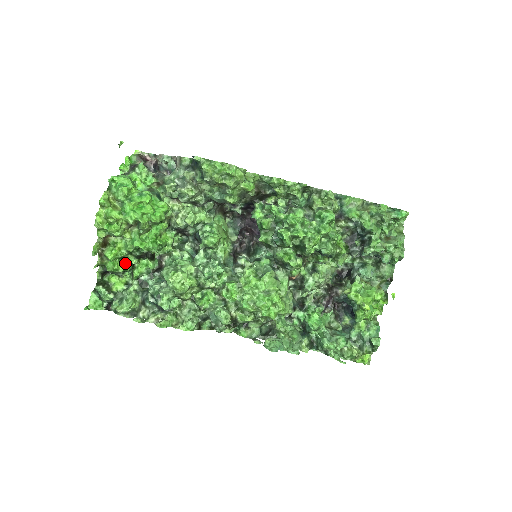
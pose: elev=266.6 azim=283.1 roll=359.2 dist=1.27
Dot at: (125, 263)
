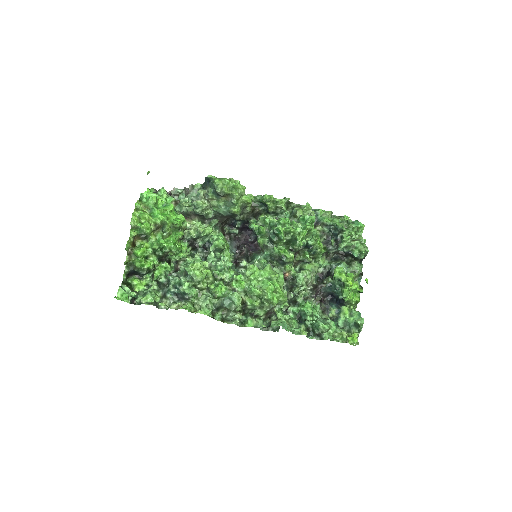
Dot at: (149, 262)
